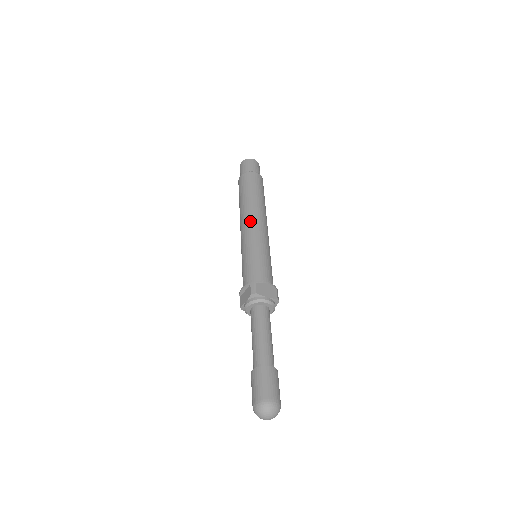
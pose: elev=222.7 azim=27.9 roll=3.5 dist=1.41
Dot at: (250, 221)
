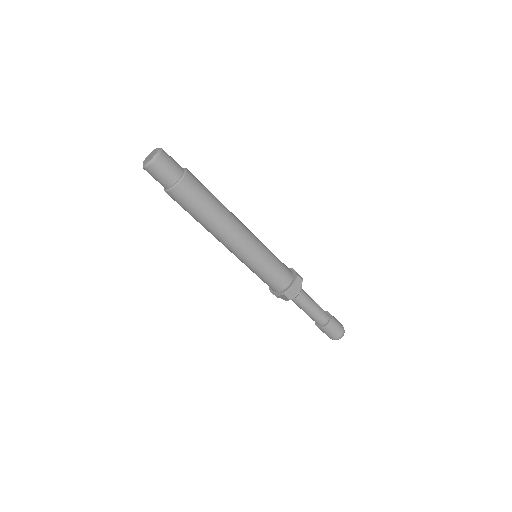
Dot at: (234, 243)
